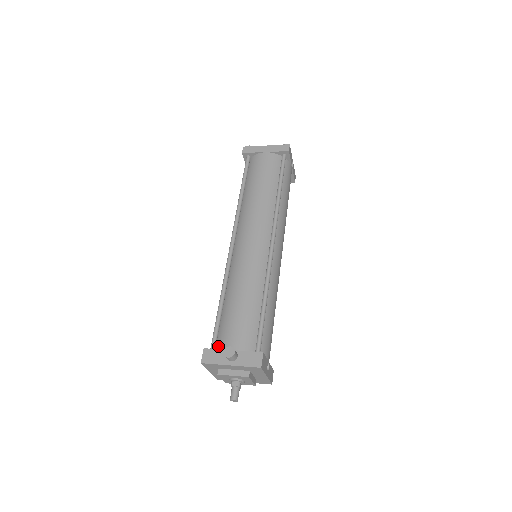
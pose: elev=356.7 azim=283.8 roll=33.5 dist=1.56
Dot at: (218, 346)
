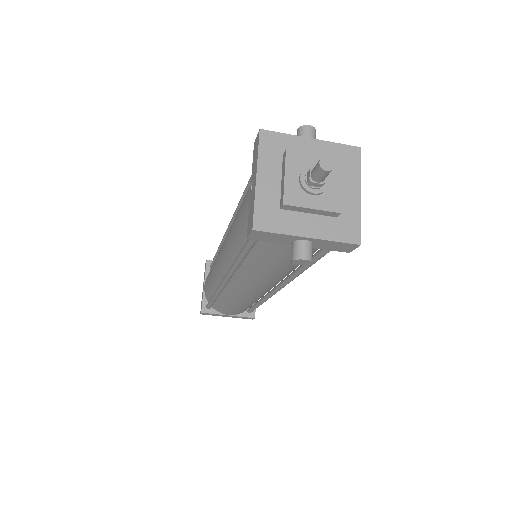
Dot at: occluded
